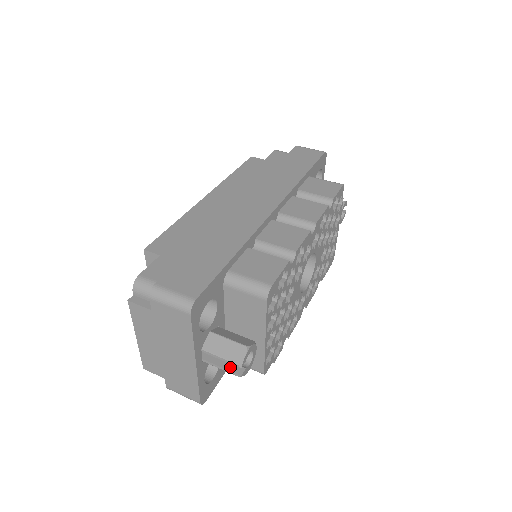
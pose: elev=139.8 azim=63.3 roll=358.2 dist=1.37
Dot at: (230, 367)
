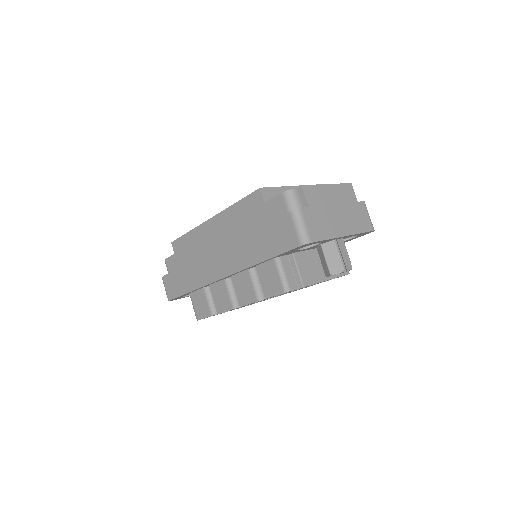
Dot at: occluded
